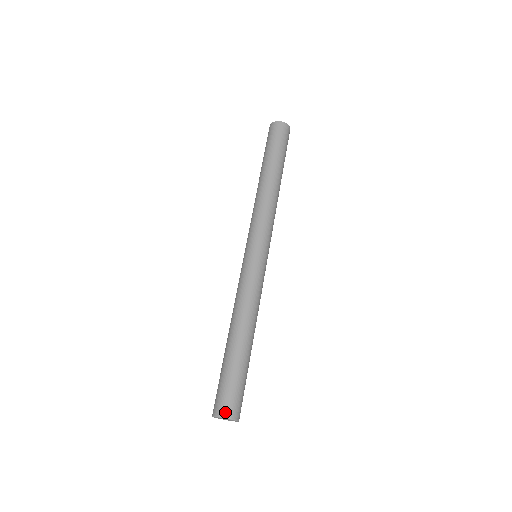
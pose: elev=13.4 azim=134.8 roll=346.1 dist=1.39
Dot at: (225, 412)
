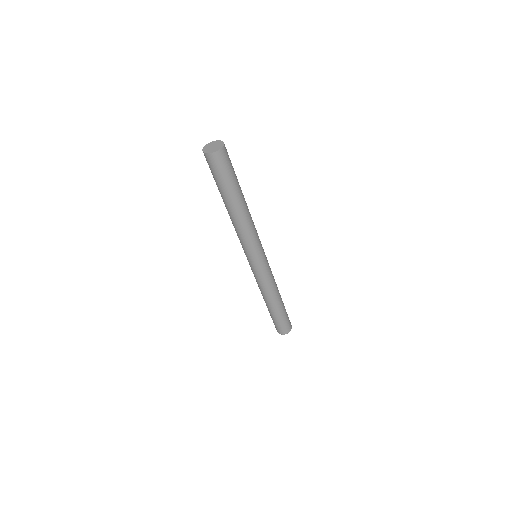
Dot at: (278, 332)
